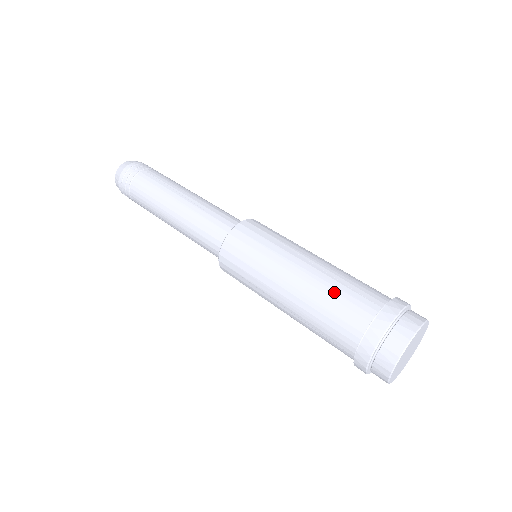
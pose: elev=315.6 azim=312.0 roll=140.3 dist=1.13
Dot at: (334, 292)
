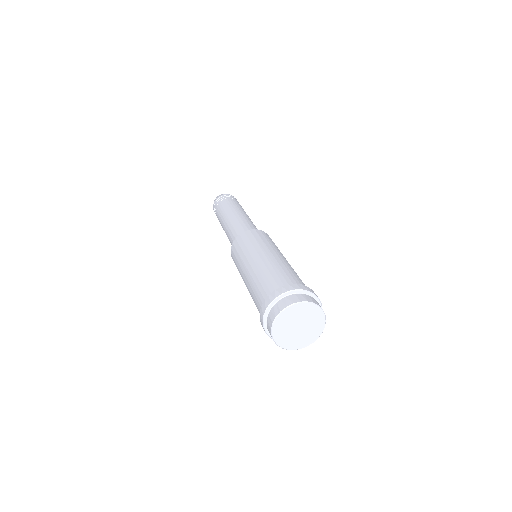
Dot at: (262, 277)
